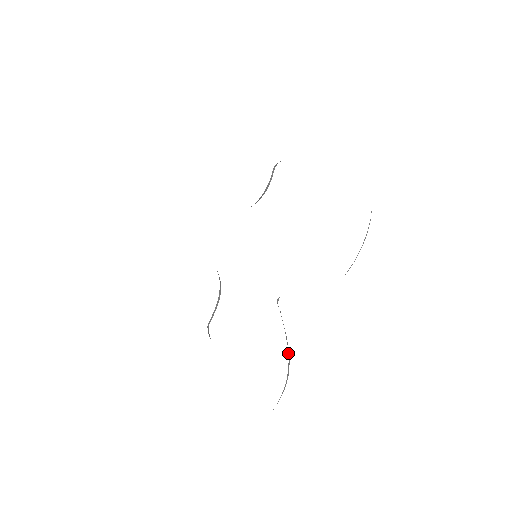
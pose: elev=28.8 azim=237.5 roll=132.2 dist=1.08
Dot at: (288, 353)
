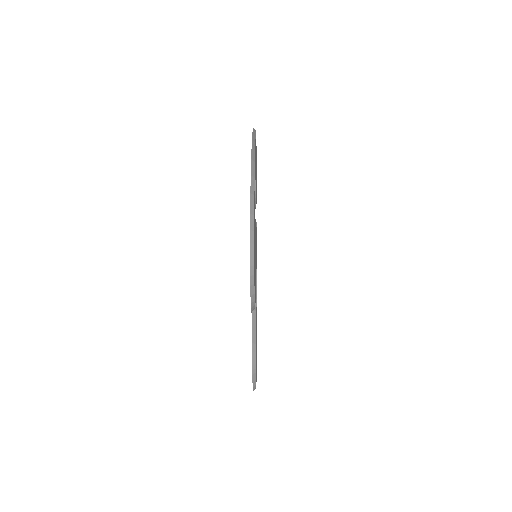
Dot at: (253, 348)
